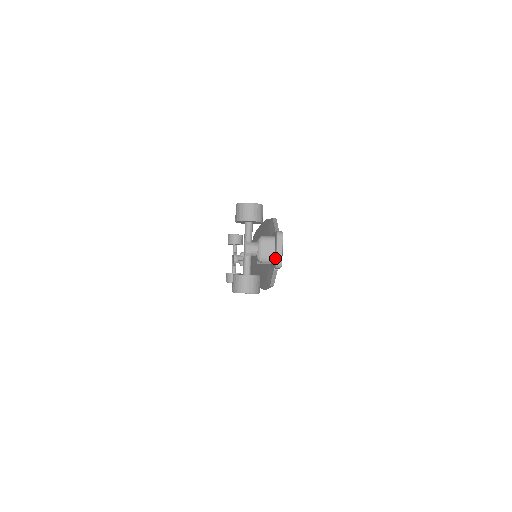
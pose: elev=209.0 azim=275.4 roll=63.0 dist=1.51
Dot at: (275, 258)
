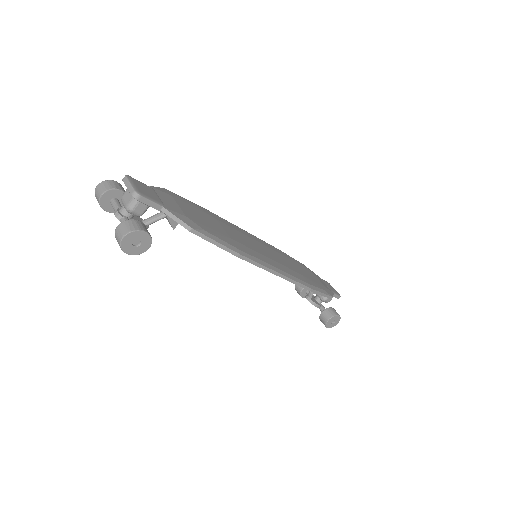
Dot at: (131, 194)
